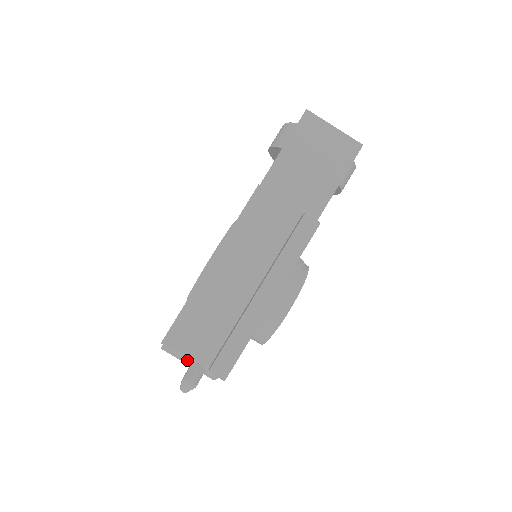
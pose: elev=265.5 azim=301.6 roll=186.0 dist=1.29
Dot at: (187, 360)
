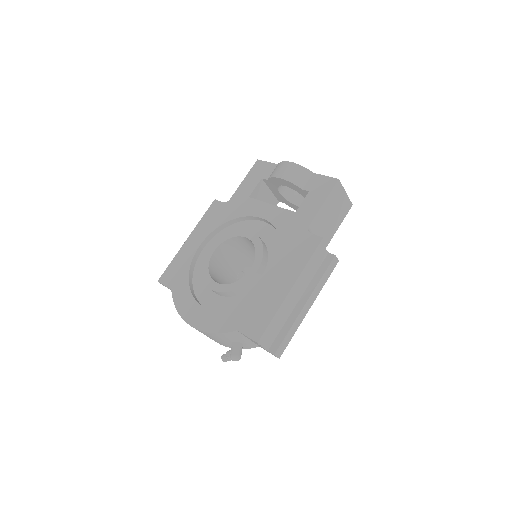
Dot at: (231, 341)
